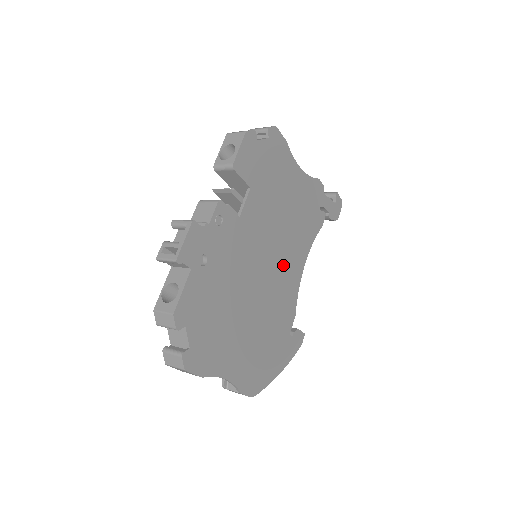
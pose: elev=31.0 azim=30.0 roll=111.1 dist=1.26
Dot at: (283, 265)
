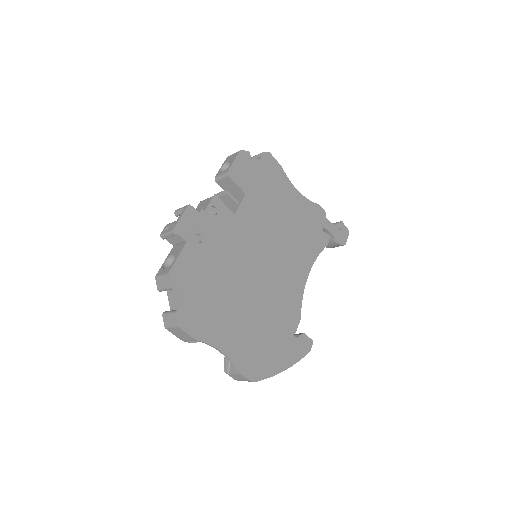
Dot at: (283, 268)
